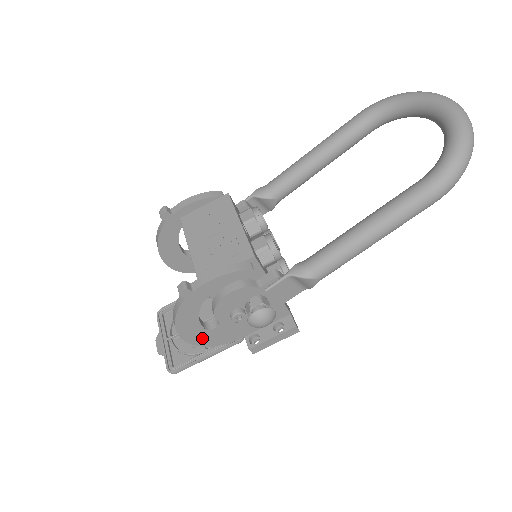
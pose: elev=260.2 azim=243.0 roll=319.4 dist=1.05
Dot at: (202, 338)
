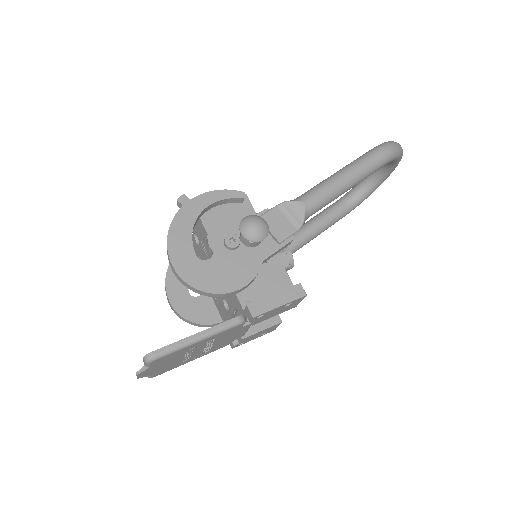
Dot at: (193, 272)
